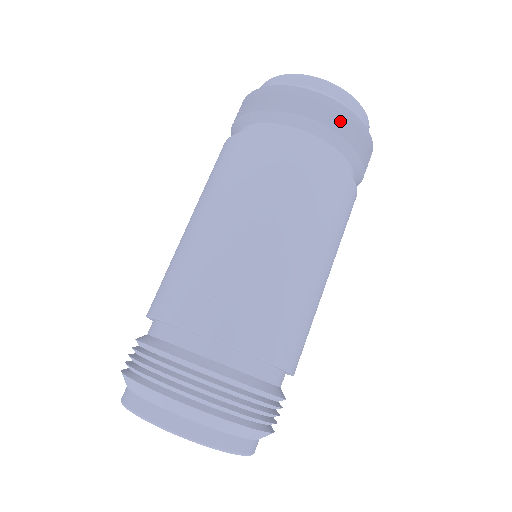
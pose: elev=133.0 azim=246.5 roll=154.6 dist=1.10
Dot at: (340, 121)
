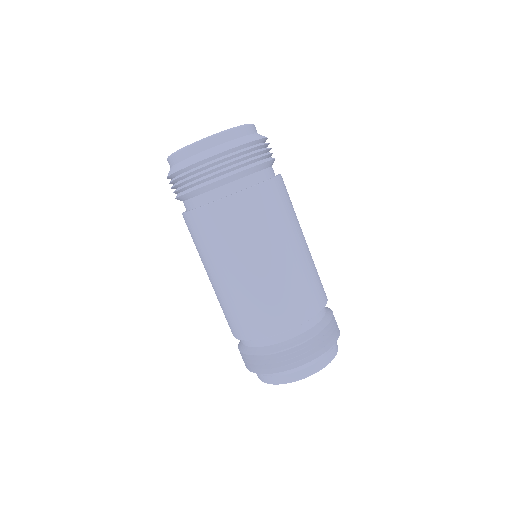
Dot at: (264, 150)
